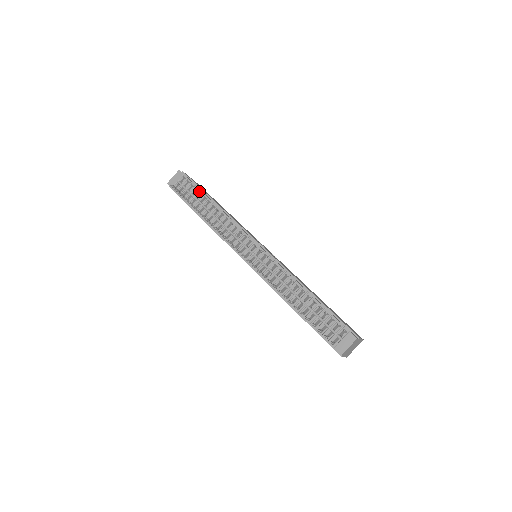
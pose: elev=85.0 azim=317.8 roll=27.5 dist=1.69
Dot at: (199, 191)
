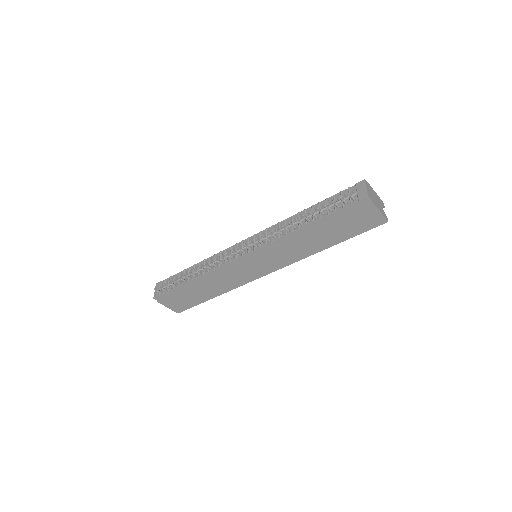
Dot at: (180, 273)
